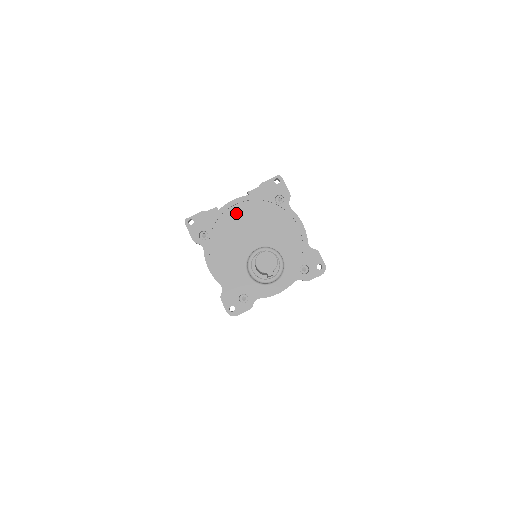
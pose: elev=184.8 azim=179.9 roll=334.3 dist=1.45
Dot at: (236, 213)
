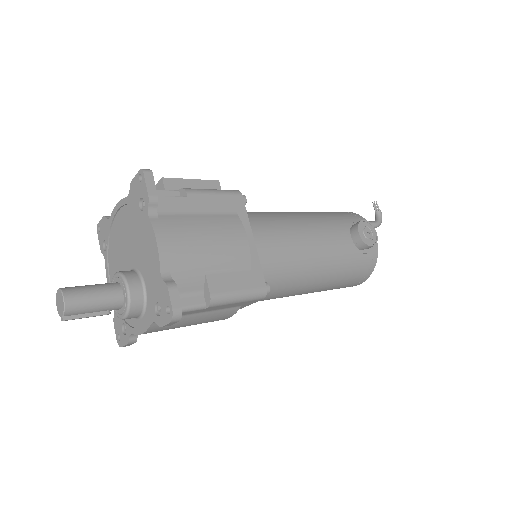
Dot at: (120, 221)
